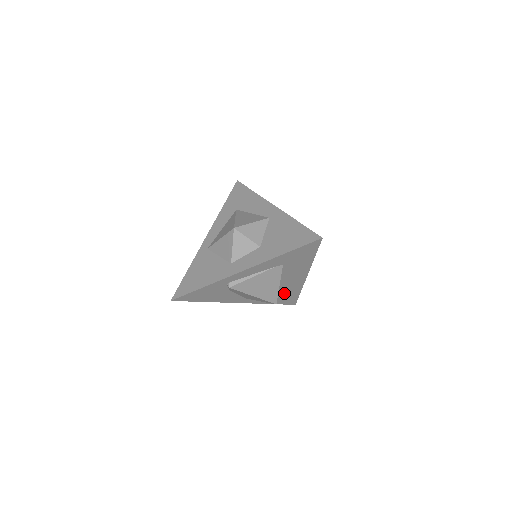
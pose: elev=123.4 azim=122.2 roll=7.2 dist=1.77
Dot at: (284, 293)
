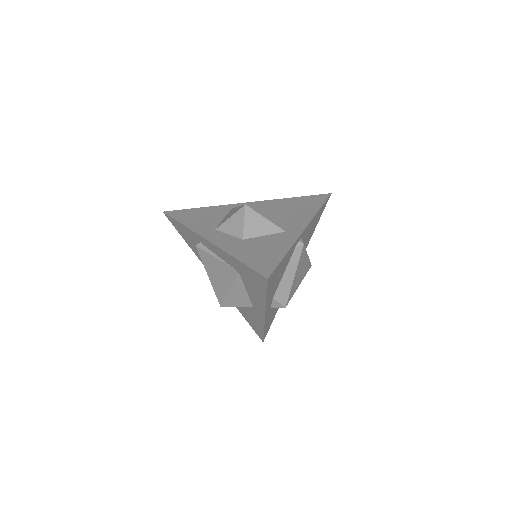
Dot at: (250, 314)
